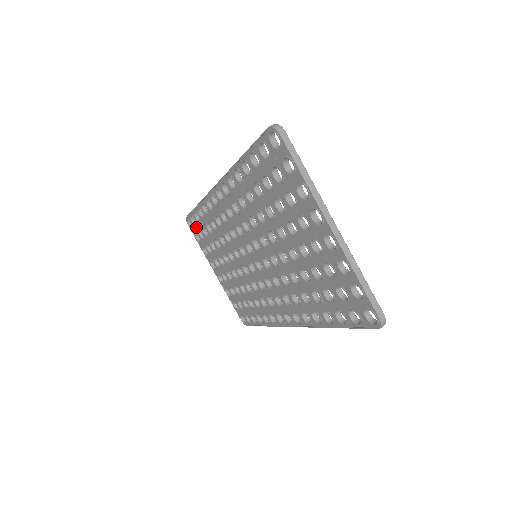
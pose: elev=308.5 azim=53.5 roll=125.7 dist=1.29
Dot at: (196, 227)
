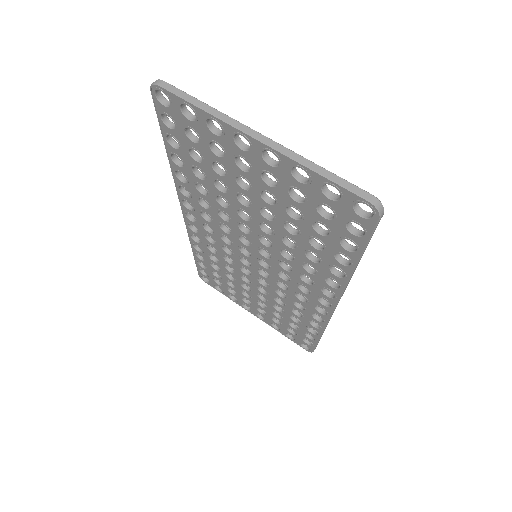
Dot at: (209, 277)
